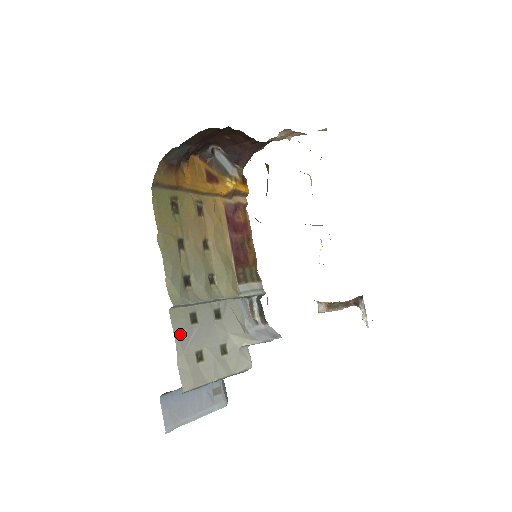
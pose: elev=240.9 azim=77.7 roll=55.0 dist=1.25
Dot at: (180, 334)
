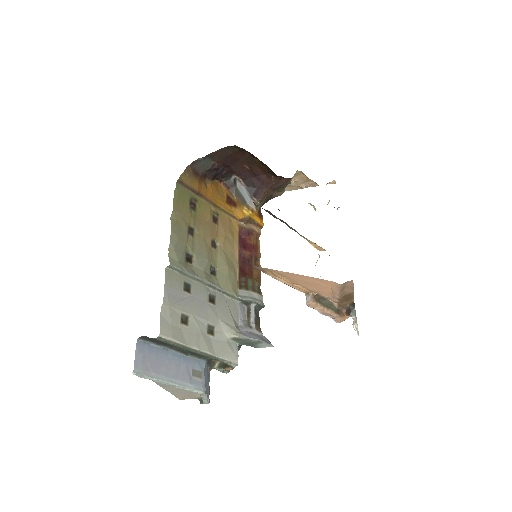
Dot at: (170, 290)
